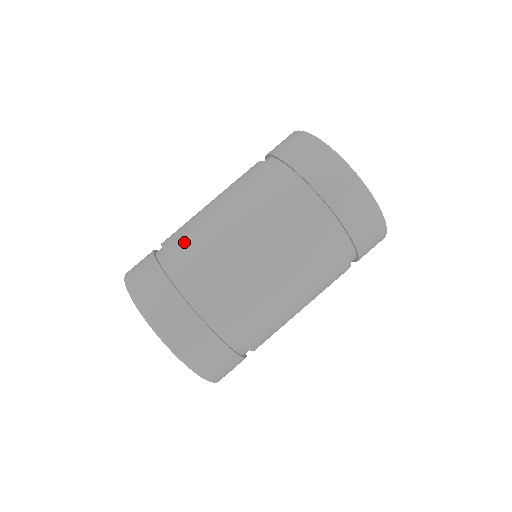
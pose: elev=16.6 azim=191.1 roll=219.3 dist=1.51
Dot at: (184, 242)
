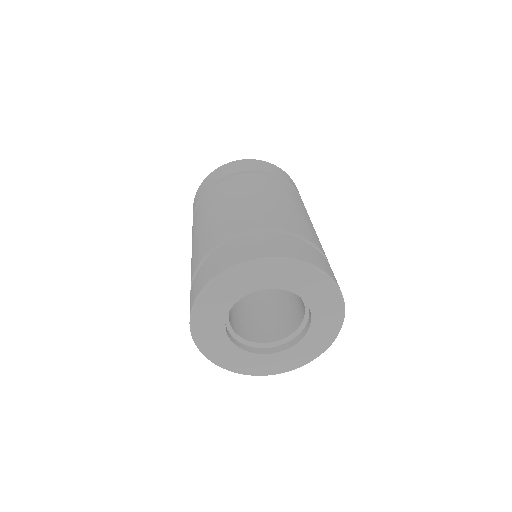
Dot at: (276, 219)
